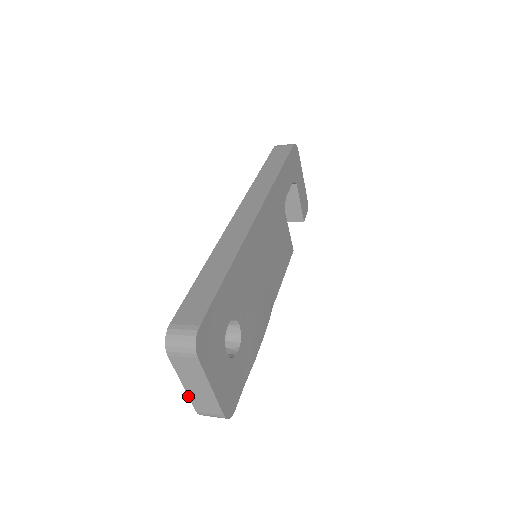
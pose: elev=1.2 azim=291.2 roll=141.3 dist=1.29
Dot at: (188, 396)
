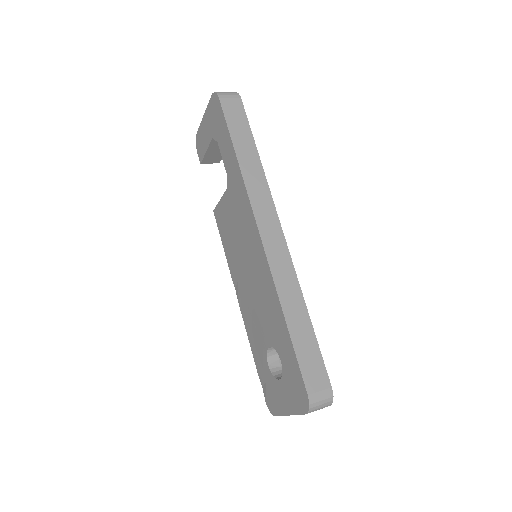
Dot at: occluded
